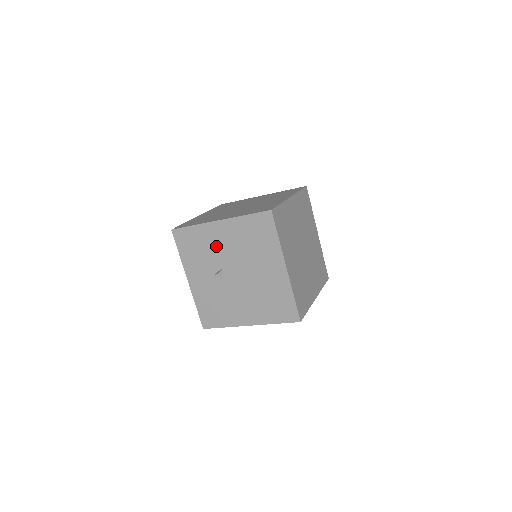
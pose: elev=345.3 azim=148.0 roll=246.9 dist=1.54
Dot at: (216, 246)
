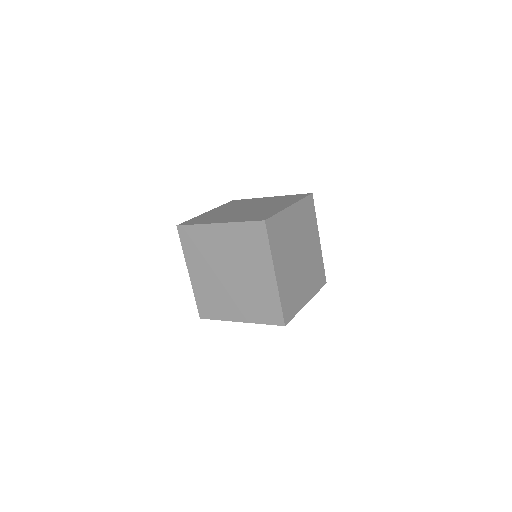
Dot at: occluded
